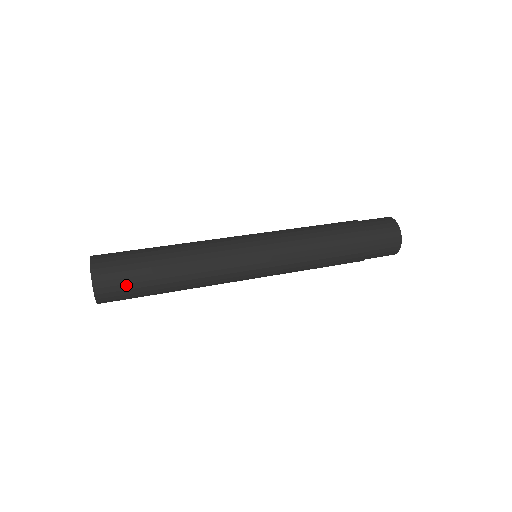
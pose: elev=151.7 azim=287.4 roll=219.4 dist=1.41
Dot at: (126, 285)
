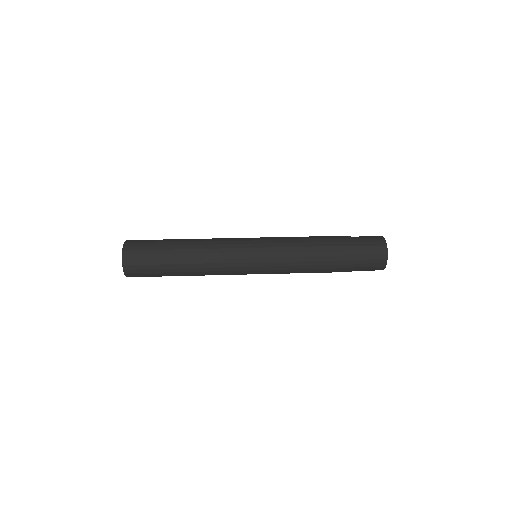
Dot at: (148, 273)
